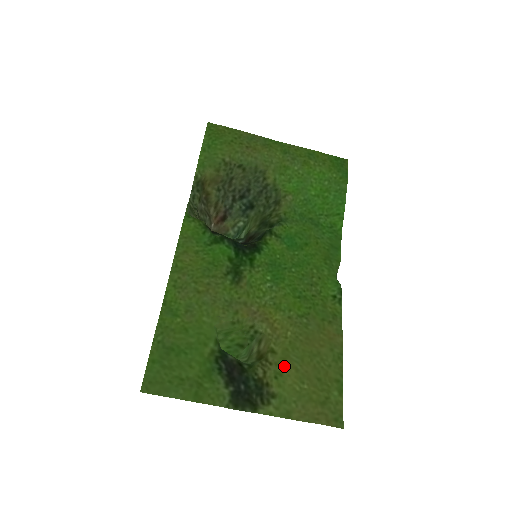
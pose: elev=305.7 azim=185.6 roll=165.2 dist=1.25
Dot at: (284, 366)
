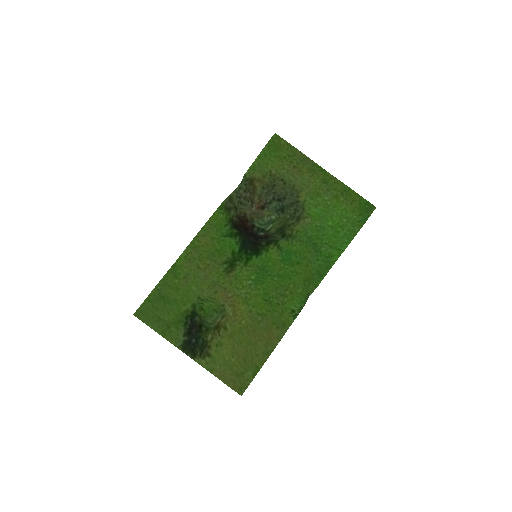
Dot at: (226, 341)
